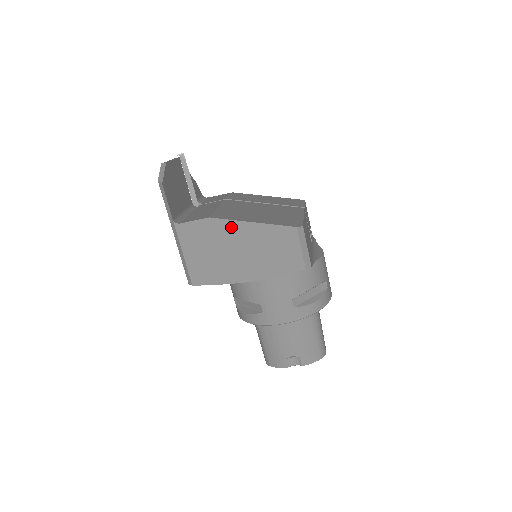
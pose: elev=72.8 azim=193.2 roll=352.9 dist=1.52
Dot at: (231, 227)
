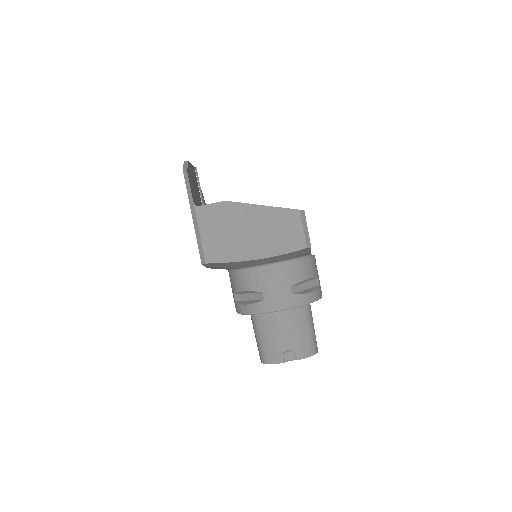
Dot at: (244, 209)
